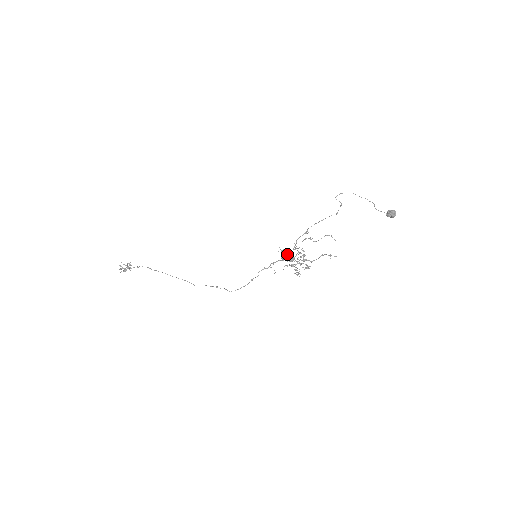
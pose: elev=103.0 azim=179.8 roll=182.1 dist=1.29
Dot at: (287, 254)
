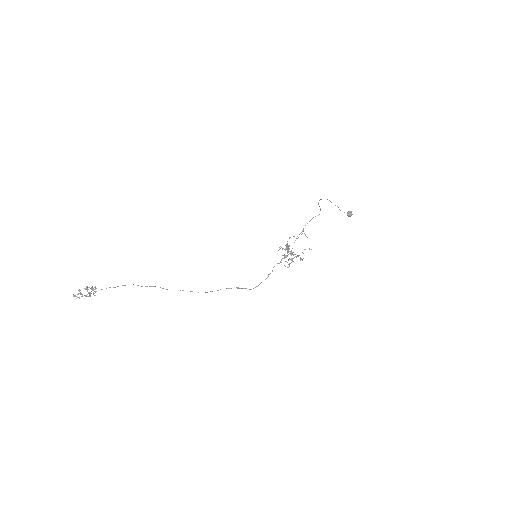
Dot at: occluded
